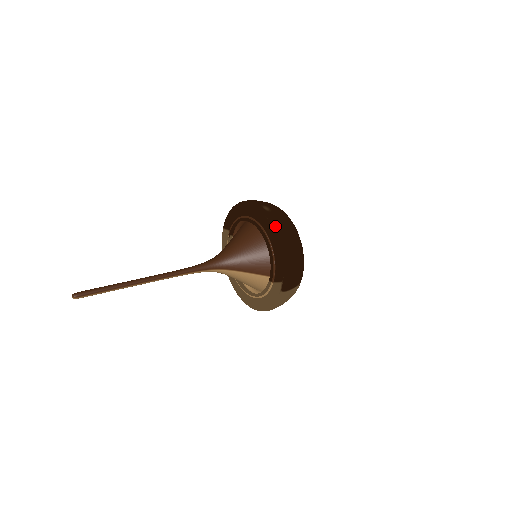
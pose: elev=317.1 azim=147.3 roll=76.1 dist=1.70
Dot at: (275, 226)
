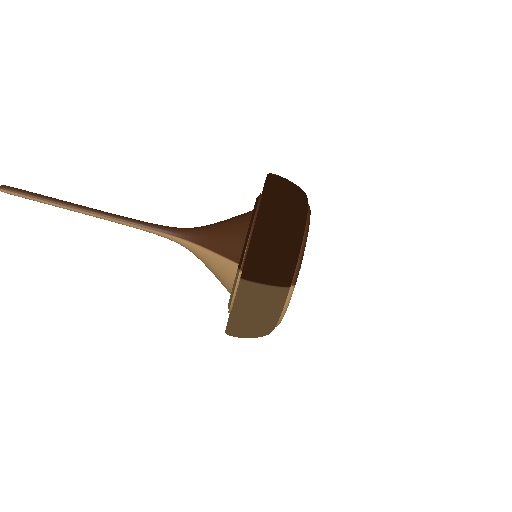
Dot at: (266, 184)
